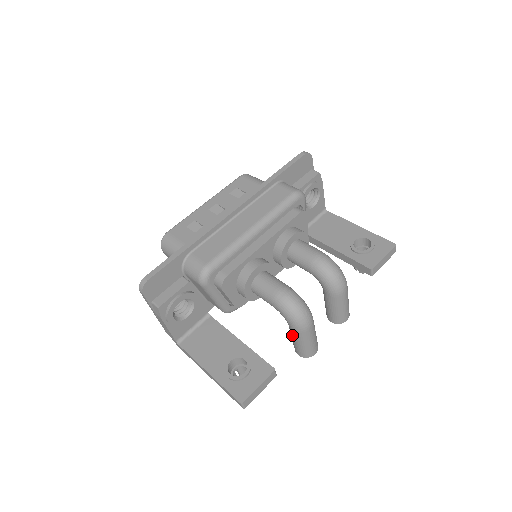
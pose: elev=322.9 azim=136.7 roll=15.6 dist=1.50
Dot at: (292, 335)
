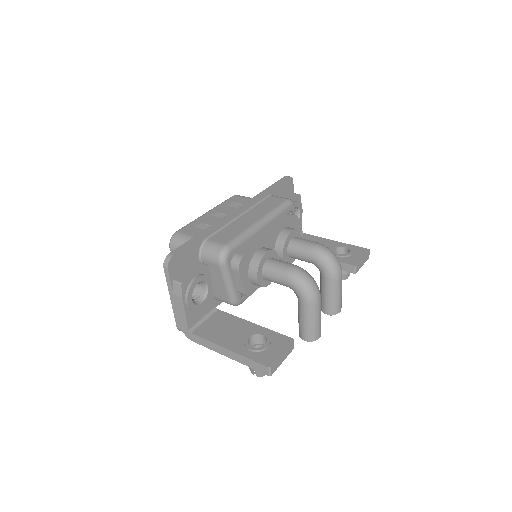
Dot at: (302, 313)
